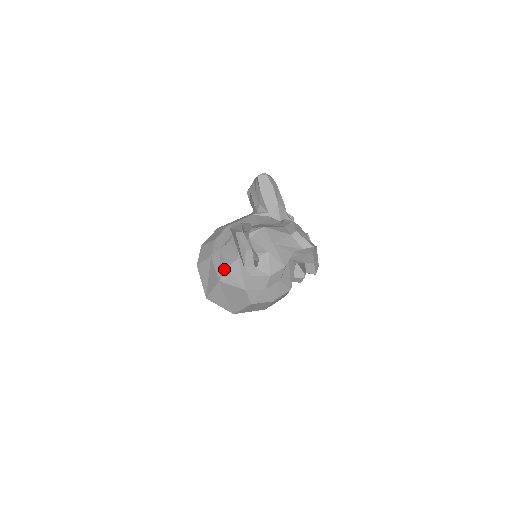
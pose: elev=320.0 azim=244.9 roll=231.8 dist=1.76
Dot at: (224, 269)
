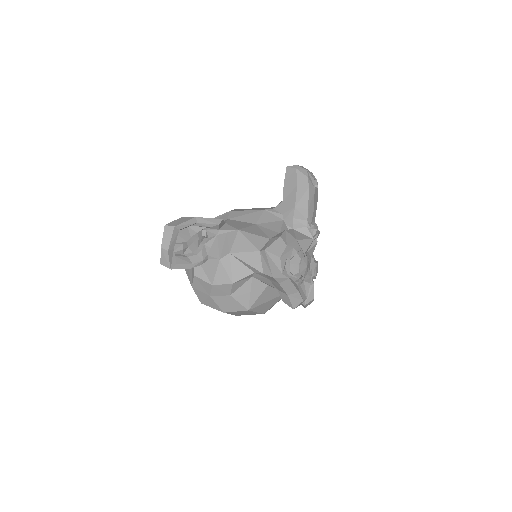
Dot at: occluded
